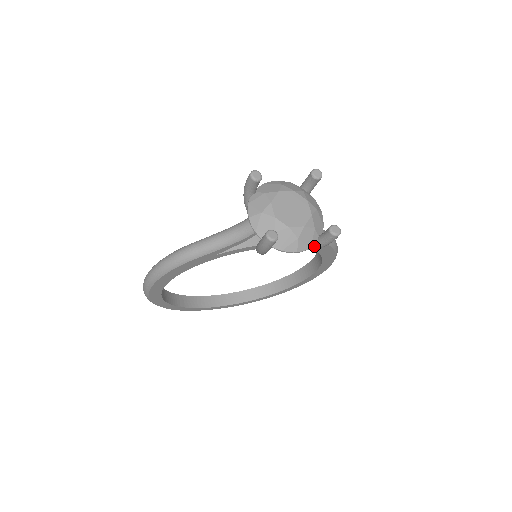
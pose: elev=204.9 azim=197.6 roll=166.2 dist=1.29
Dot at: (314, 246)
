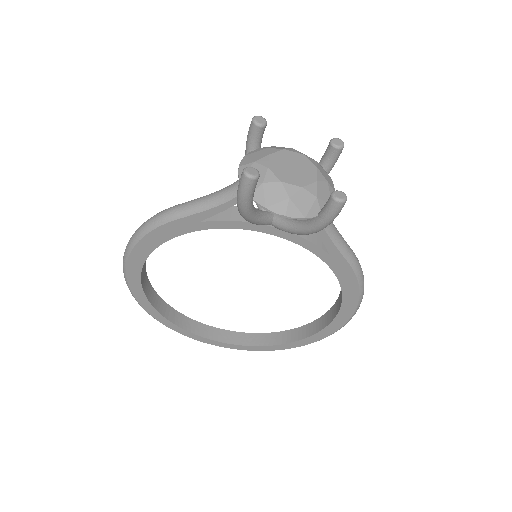
Dot at: (313, 224)
